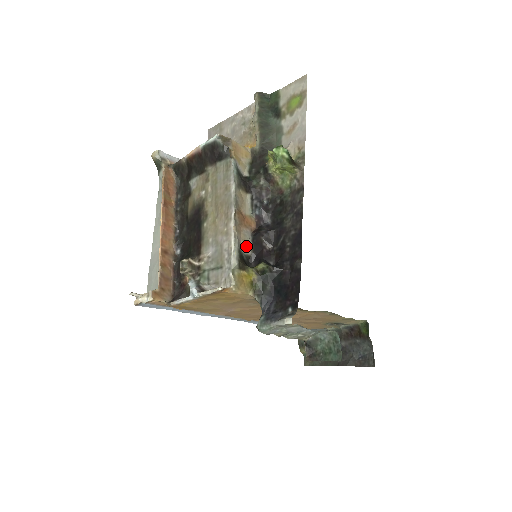
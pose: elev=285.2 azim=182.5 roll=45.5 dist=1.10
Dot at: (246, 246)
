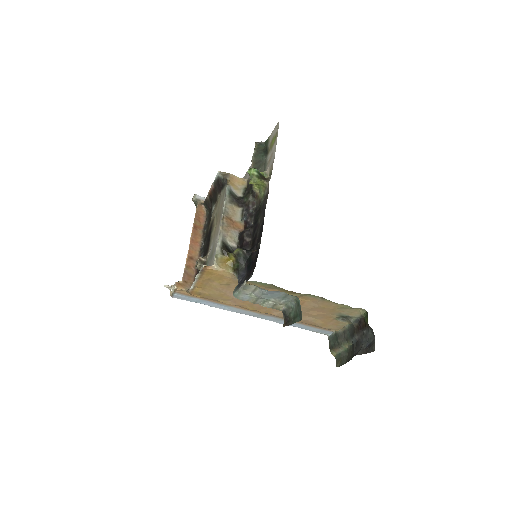
Dot at: (232, 241)
